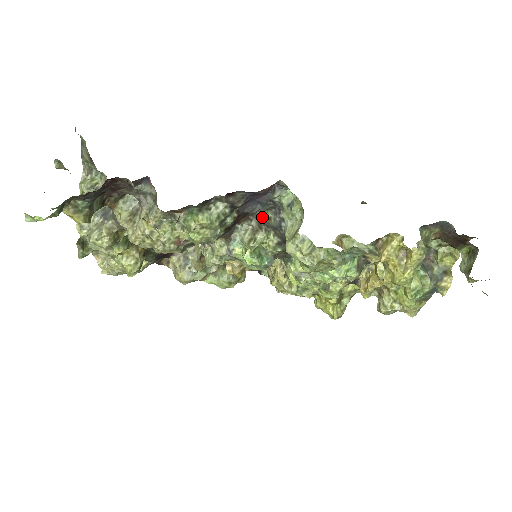
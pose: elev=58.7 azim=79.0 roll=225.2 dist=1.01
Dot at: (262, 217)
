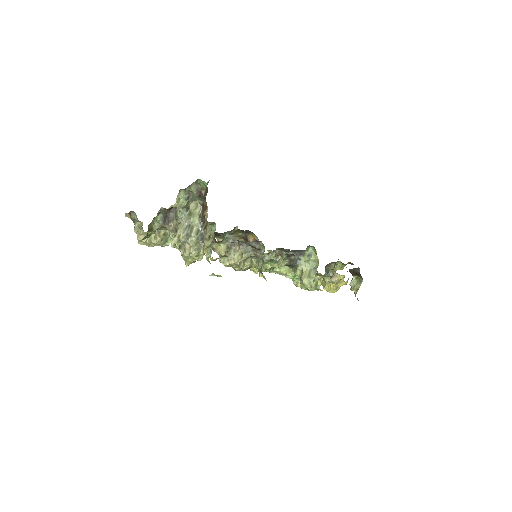
Dot at: (288, 253)
